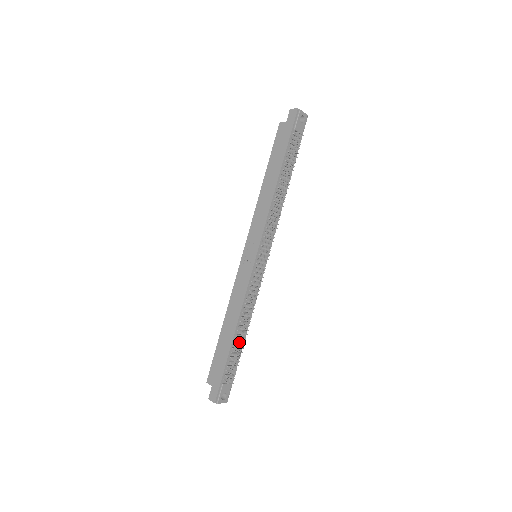
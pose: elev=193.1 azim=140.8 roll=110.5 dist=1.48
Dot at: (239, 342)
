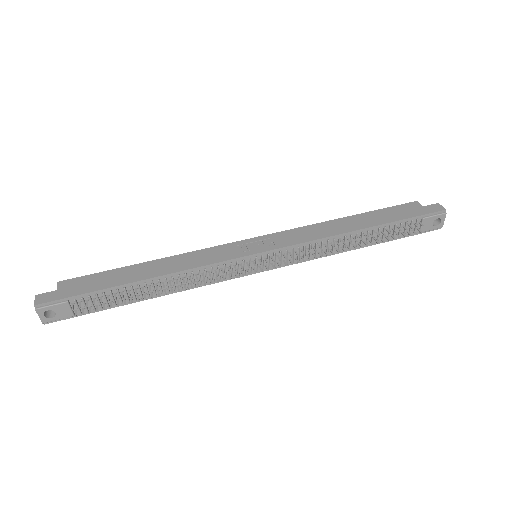
Dot at: (138, 292)
